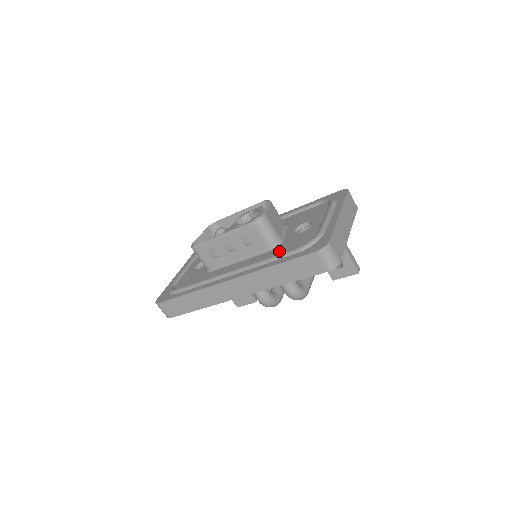
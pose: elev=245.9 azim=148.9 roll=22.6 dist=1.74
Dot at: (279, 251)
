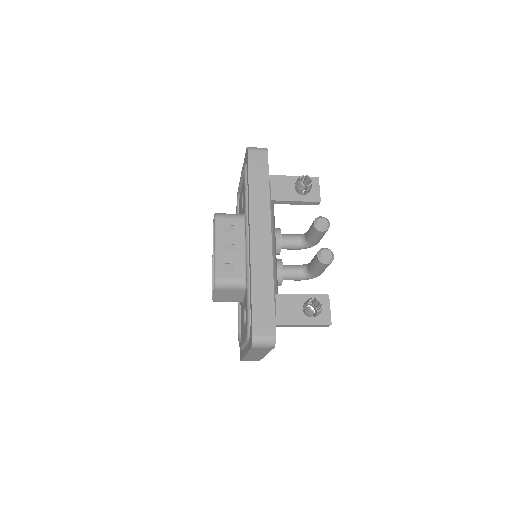
Dot at: (241, 310)
